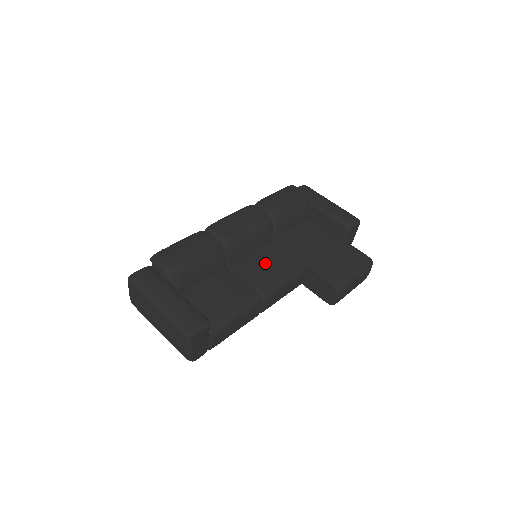
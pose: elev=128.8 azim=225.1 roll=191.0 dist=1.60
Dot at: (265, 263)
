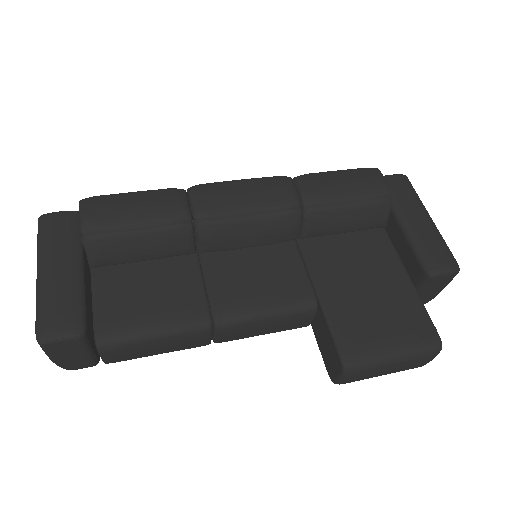
Dot at: (256, 273)
